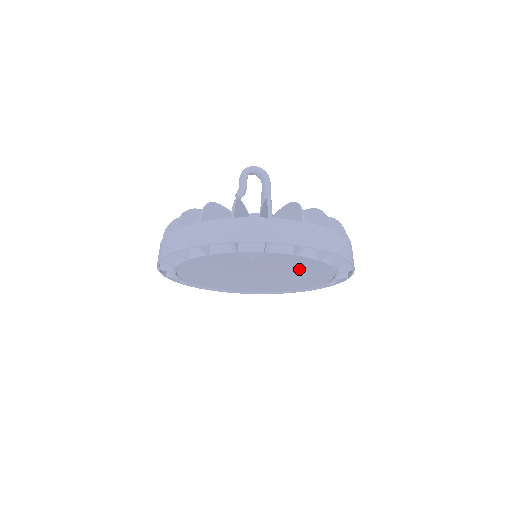
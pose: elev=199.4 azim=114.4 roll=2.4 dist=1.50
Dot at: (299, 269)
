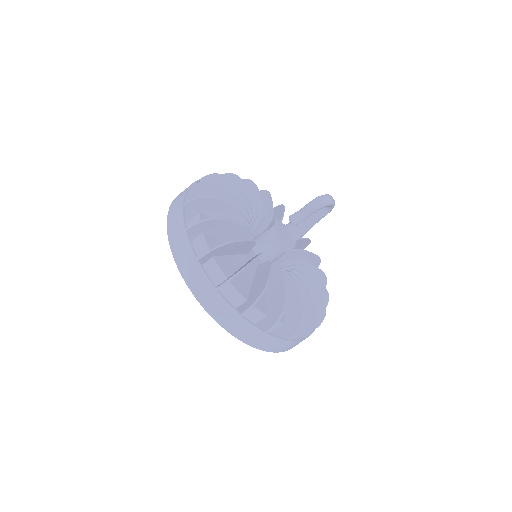
Dot at: occluded
